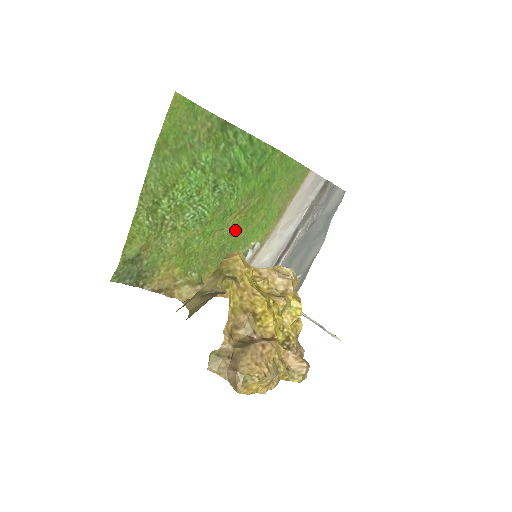
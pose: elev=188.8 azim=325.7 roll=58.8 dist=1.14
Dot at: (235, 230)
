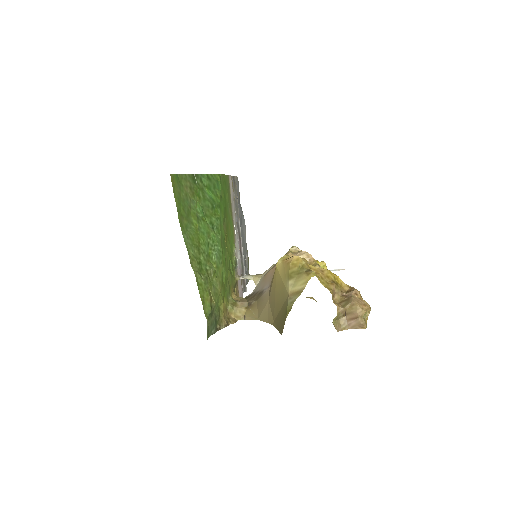
Dot at: (228, 249)
